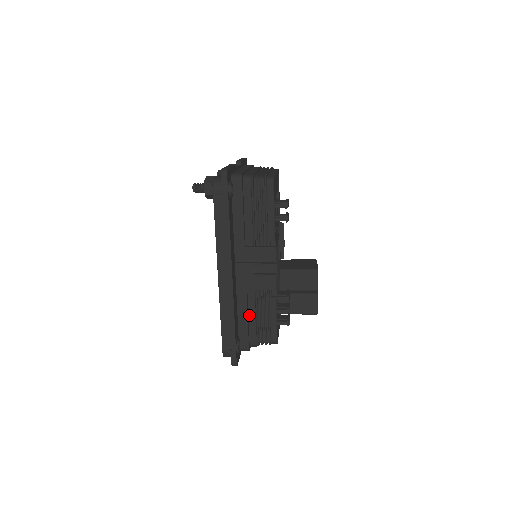
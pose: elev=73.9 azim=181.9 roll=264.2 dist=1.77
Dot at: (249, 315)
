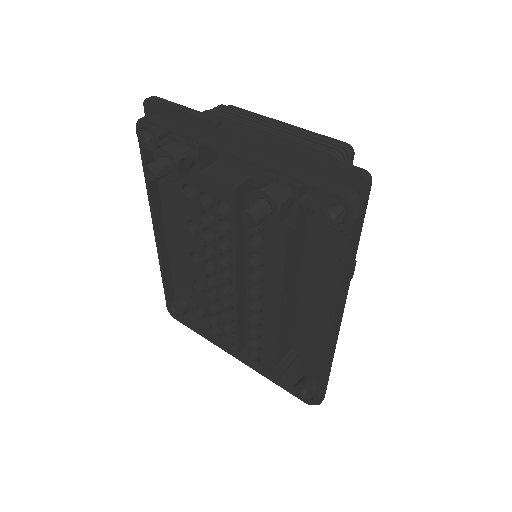
Dot at: occluded
